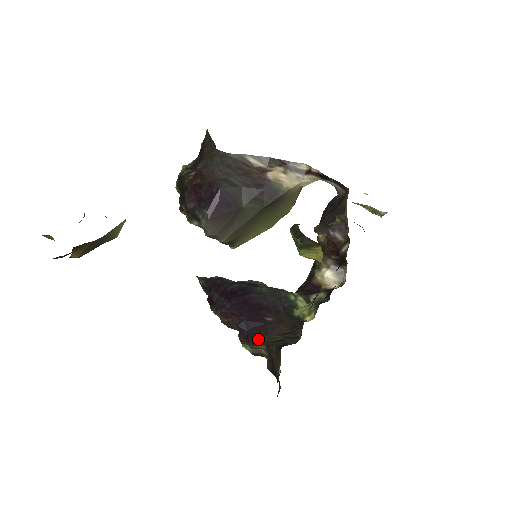
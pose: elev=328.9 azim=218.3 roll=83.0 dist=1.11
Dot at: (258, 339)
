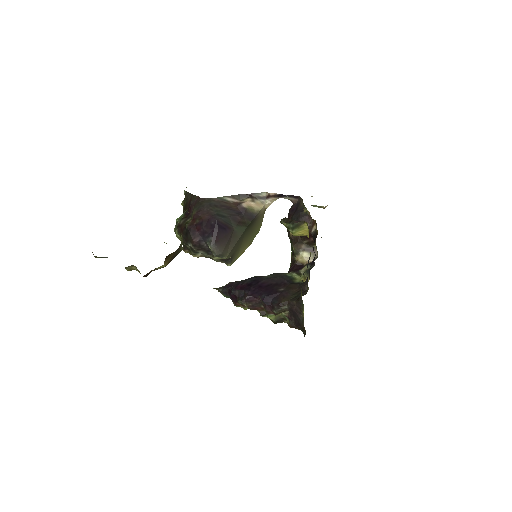
Dot at: (281, 302)
